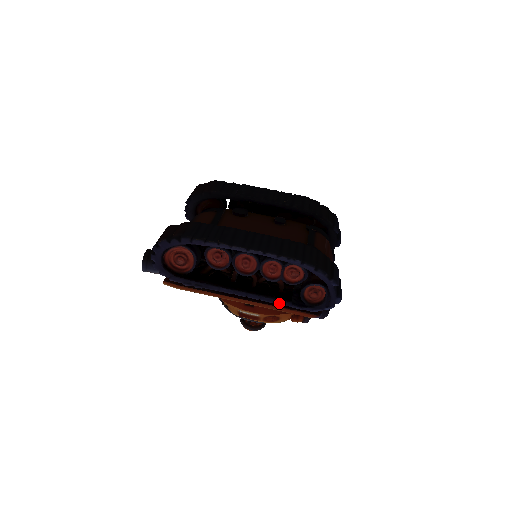
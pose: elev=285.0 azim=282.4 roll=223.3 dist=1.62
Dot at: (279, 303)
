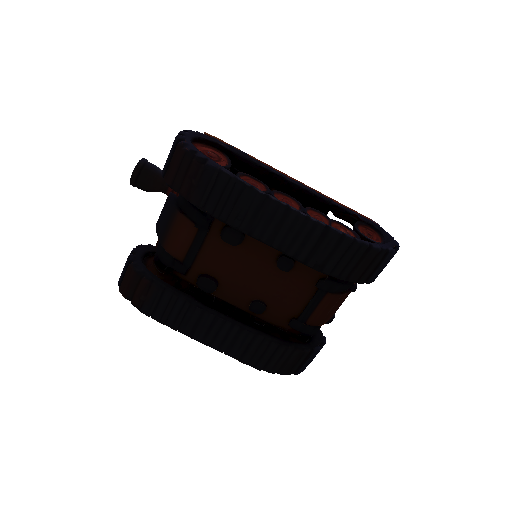
Dot at: occluded
